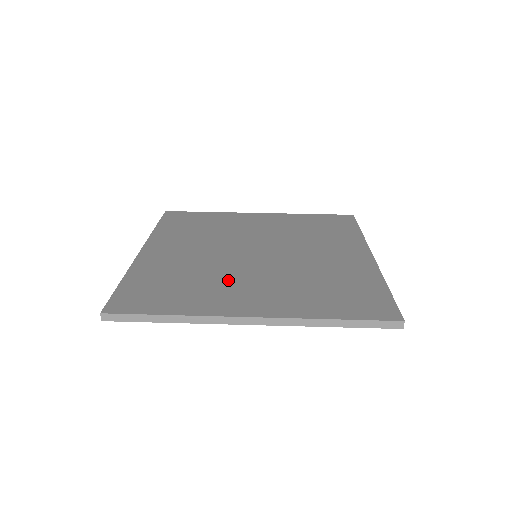
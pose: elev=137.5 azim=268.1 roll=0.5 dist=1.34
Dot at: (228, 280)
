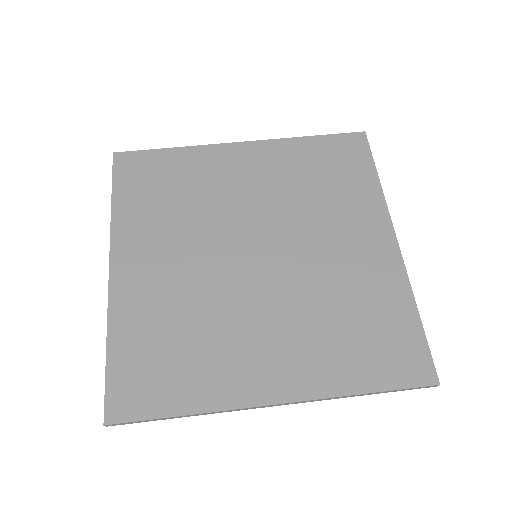
Dot at: (235, 328)
